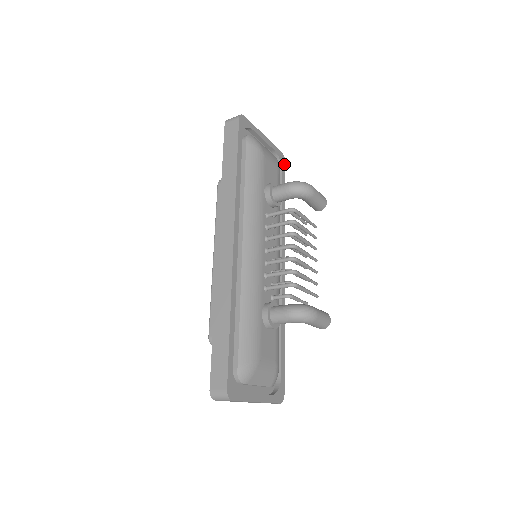
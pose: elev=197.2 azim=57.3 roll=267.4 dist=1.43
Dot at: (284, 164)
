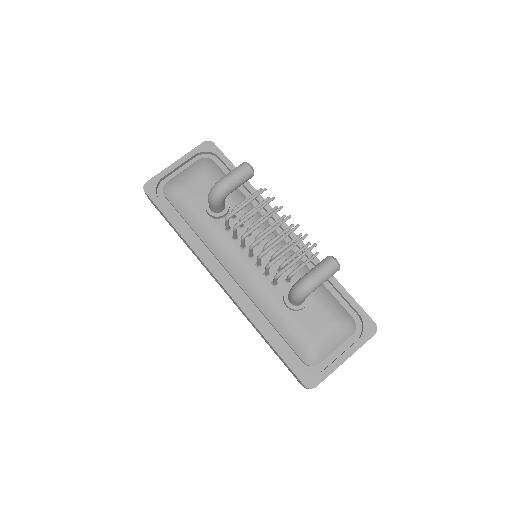
Dot at: (215, 147)
